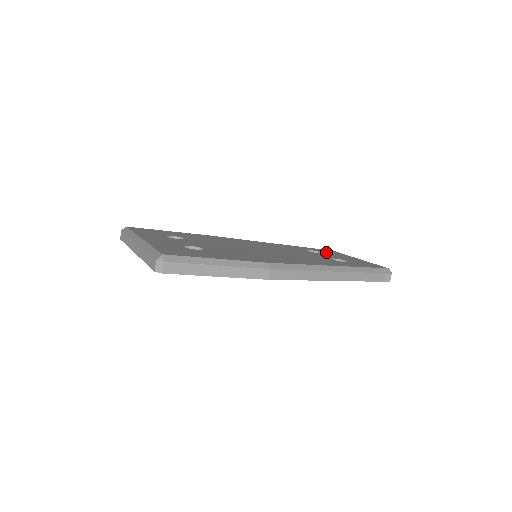
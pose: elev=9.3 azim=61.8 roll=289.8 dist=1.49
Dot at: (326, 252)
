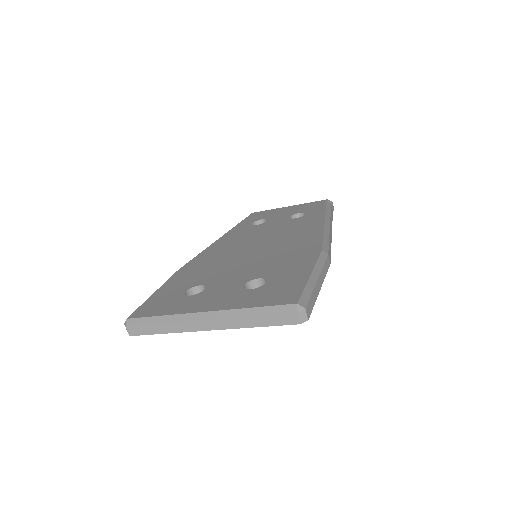
Dot at: (261, 217)
